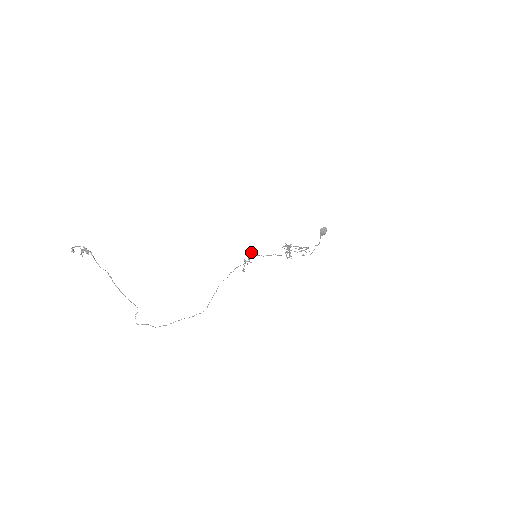
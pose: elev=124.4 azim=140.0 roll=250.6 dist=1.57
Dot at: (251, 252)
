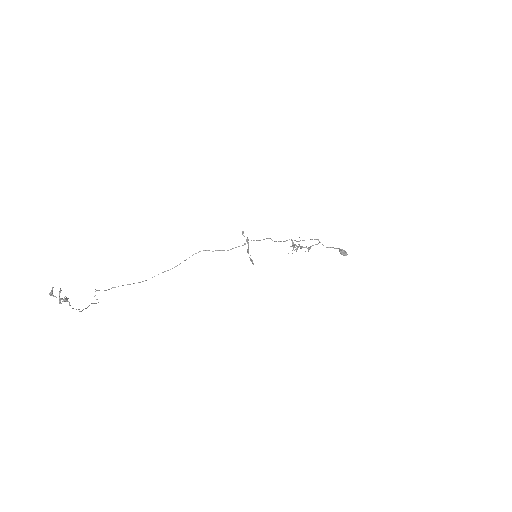
Dot at: (252, 260)
